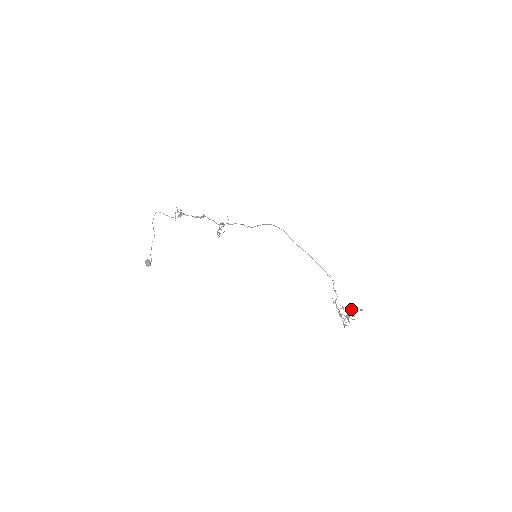
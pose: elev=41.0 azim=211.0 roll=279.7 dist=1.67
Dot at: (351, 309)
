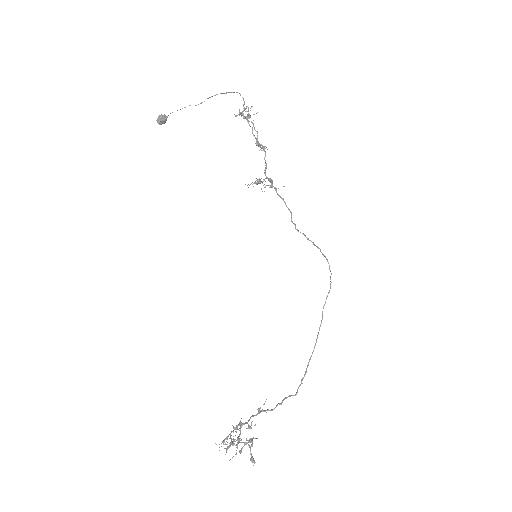
Dot at: (251, 441)
